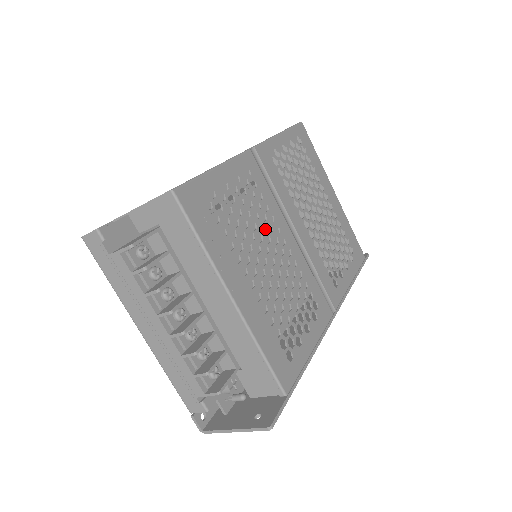
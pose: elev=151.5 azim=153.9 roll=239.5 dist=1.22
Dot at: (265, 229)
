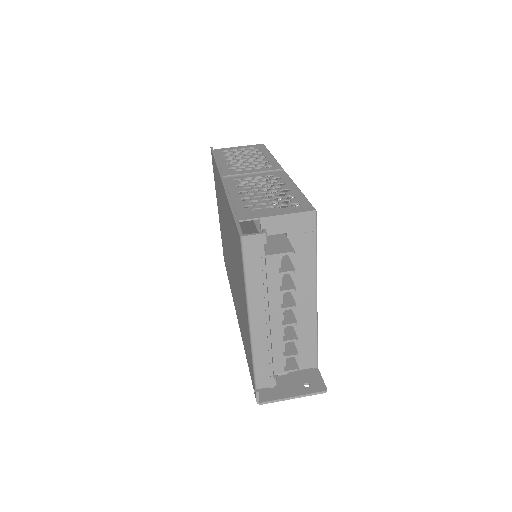
Dot at: occluded
